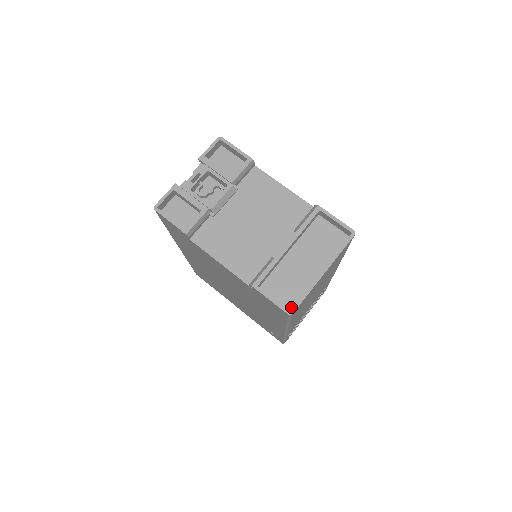
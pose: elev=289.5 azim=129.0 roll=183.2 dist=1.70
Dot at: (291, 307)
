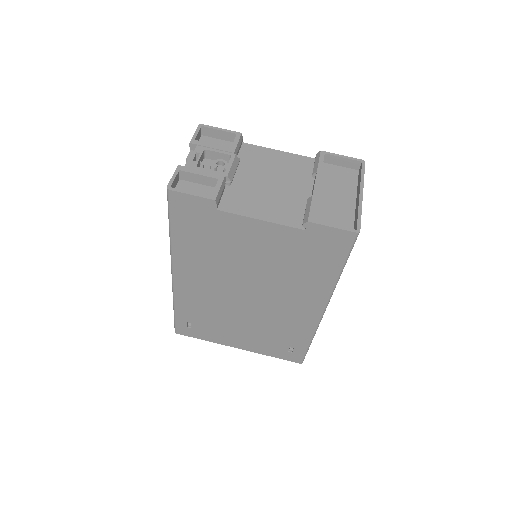
Dot at: occluded
